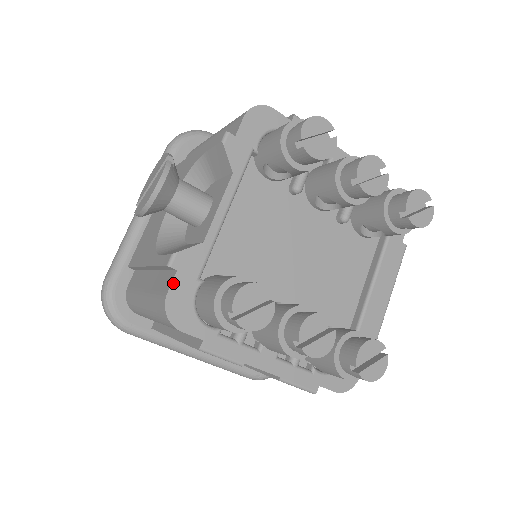
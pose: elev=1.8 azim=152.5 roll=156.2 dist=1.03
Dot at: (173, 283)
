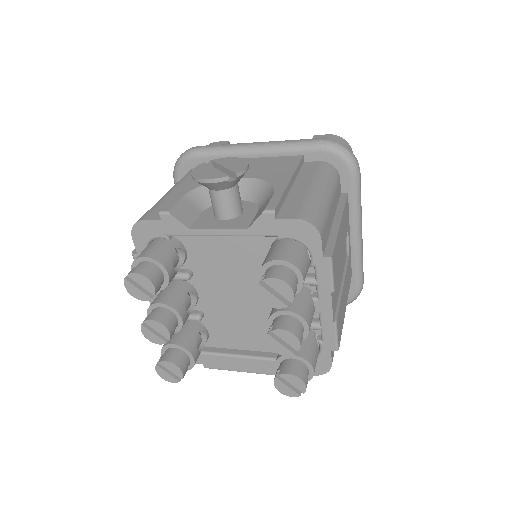
Dot at: (153, 220)
